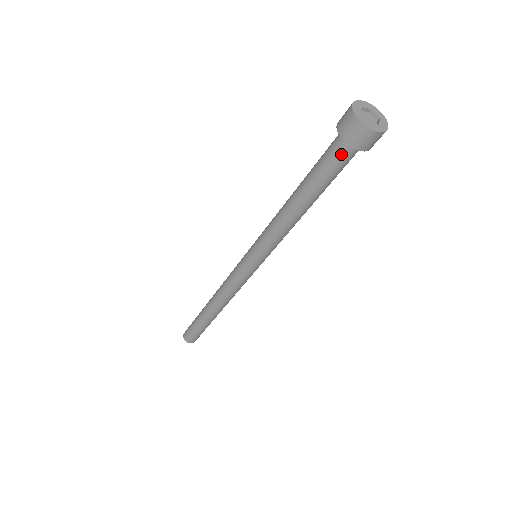
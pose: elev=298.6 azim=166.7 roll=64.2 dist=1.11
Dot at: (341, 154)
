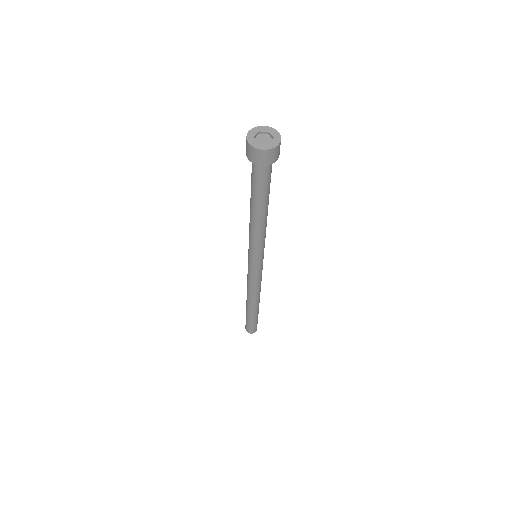
Dot at: (266, 171)
